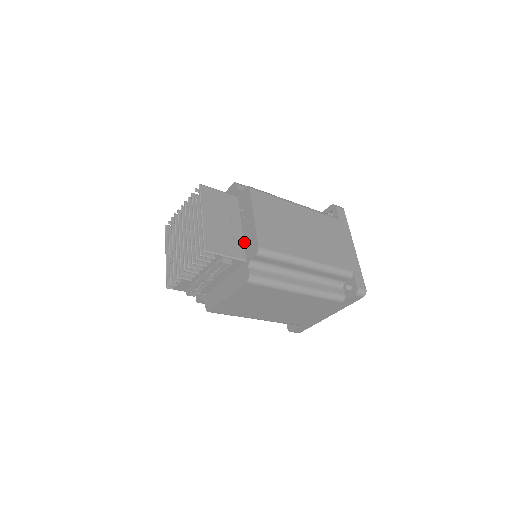
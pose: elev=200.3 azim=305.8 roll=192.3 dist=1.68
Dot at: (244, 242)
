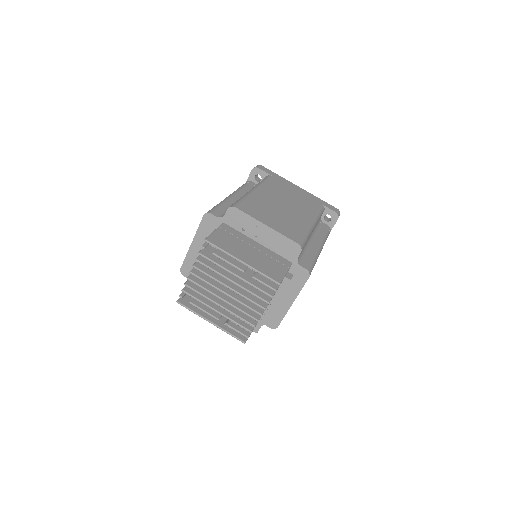
Dot at: (274, 251)
